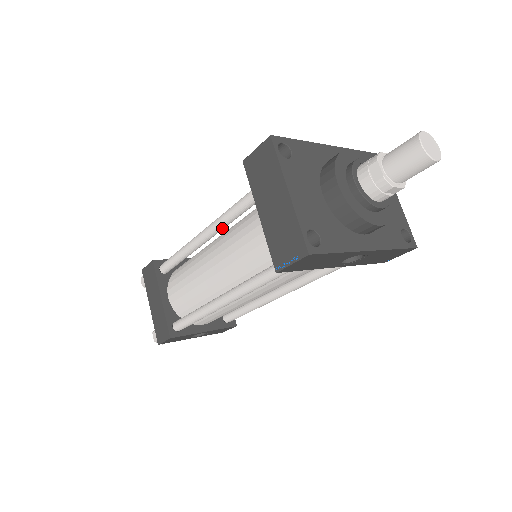
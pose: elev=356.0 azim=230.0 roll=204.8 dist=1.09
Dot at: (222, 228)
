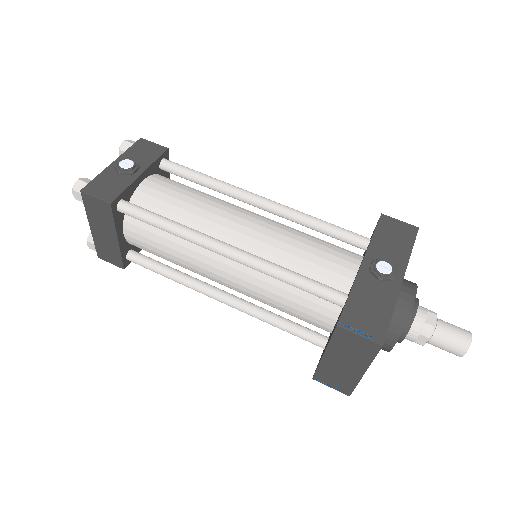
Dot at: occluded
